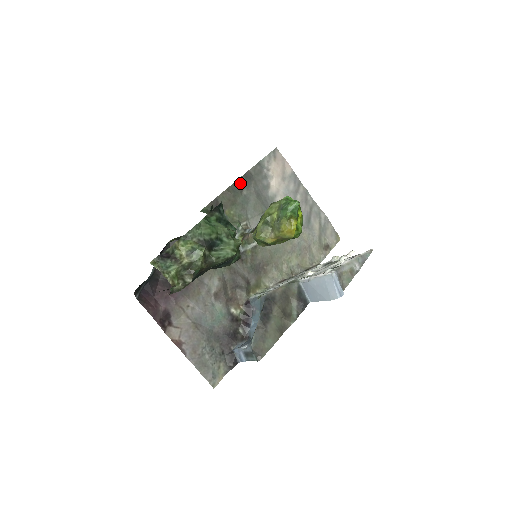
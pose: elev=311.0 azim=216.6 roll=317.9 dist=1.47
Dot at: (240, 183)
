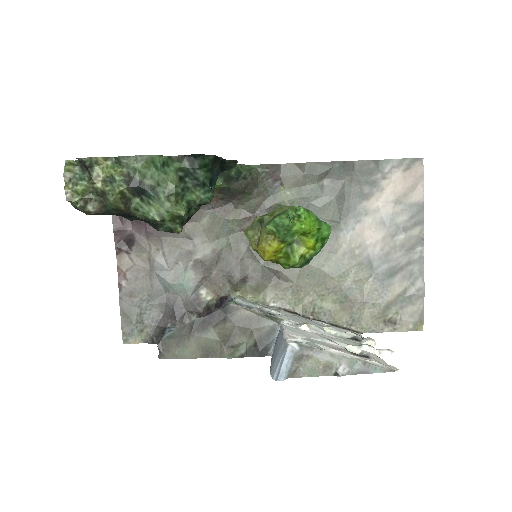
Dot at: (327, 167)
